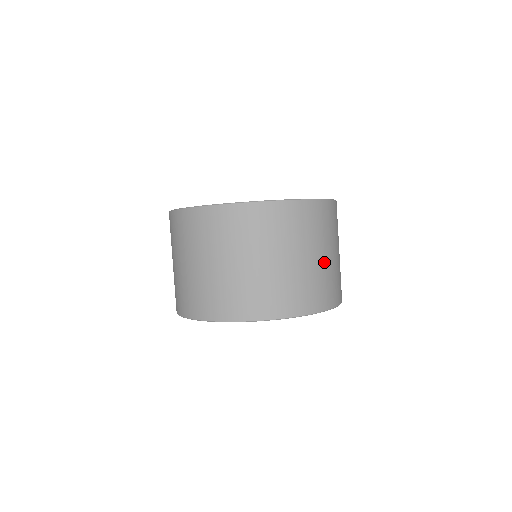
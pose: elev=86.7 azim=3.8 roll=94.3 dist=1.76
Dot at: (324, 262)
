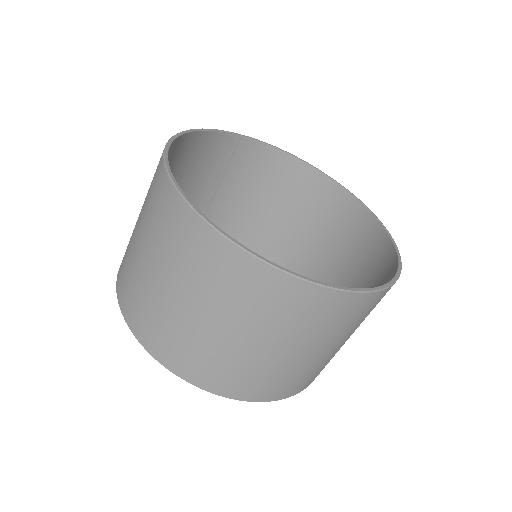
Dot at: occluded
